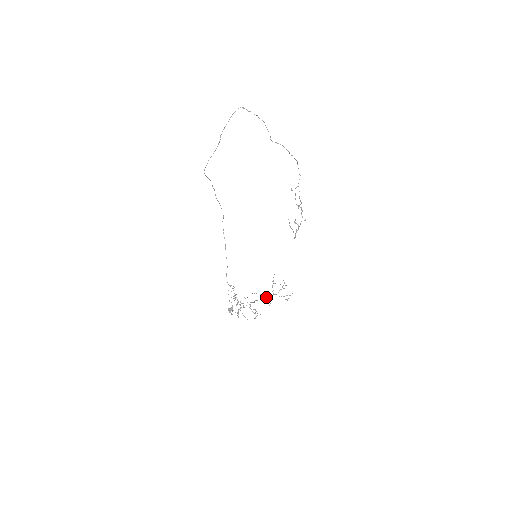
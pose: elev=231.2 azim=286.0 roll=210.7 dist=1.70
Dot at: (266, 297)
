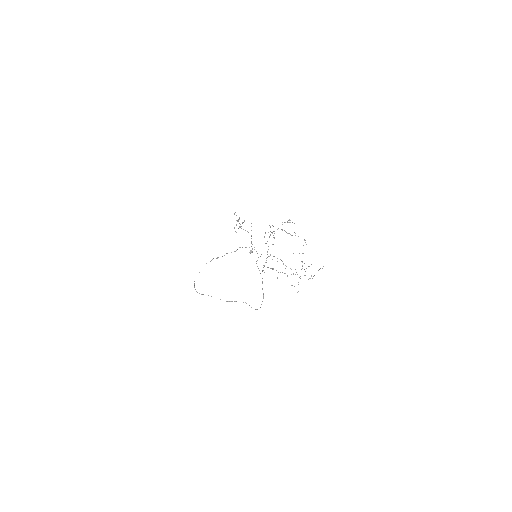
Dot at: occluded
